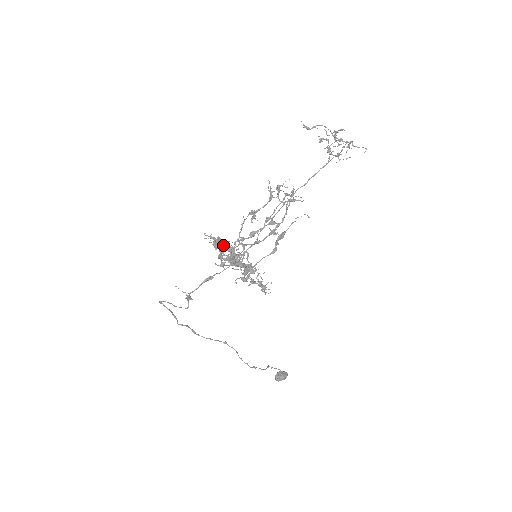
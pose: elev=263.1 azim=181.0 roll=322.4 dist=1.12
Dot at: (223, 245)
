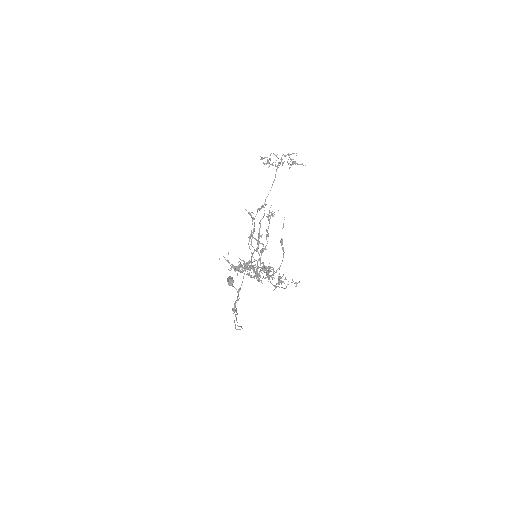
Dot at: (269, 277)
